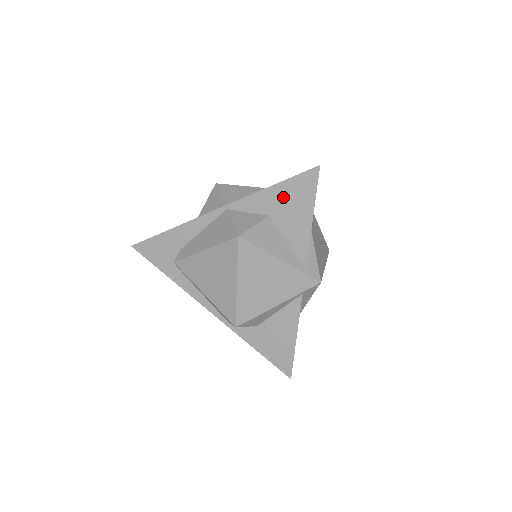
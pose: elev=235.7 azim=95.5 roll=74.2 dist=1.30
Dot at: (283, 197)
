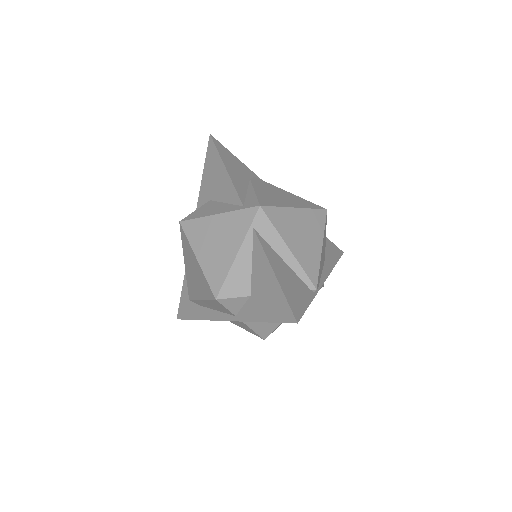
Dot at: (209, 178)
